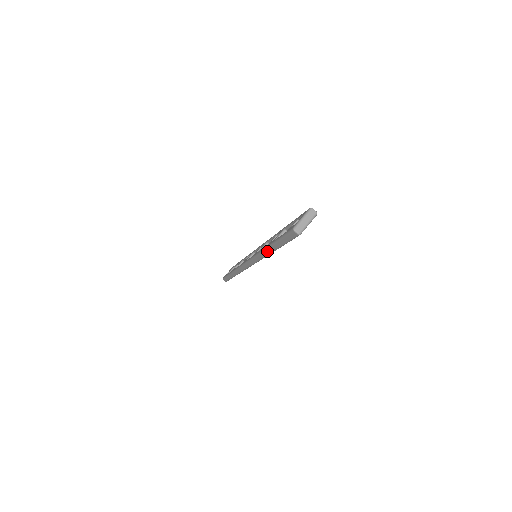
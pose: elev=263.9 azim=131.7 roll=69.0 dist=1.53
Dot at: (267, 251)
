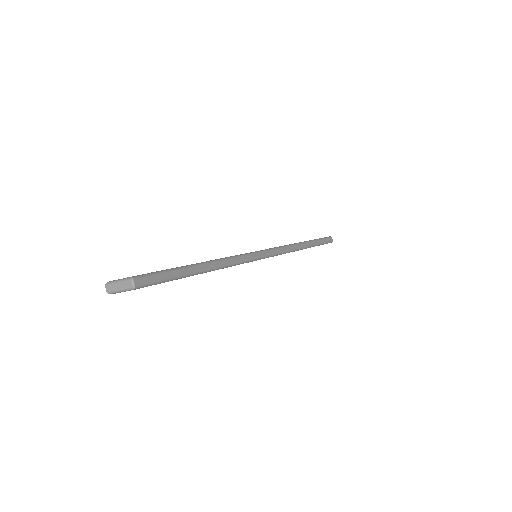
Dot at: occluded
